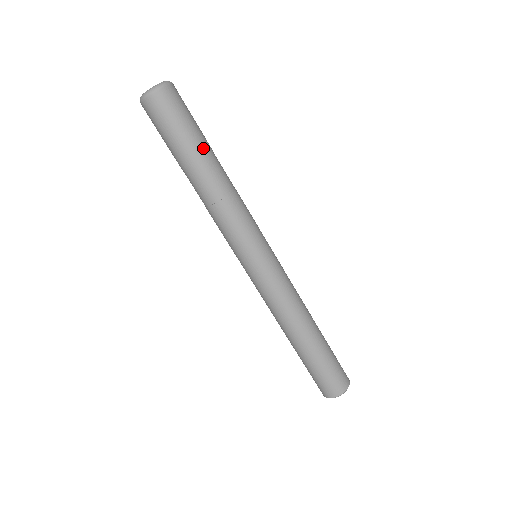
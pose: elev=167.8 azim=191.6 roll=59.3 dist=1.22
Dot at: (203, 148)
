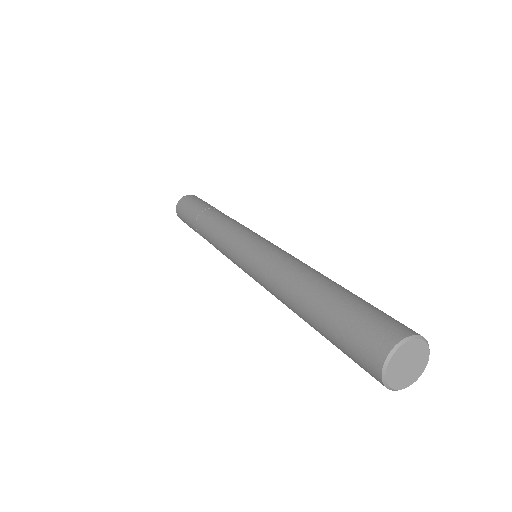
Dot at: (204, 207)
